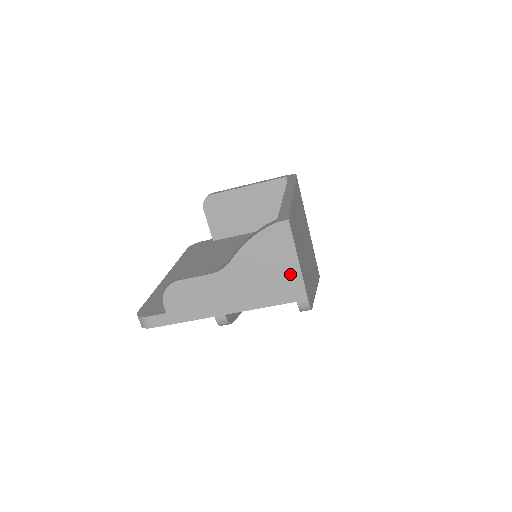
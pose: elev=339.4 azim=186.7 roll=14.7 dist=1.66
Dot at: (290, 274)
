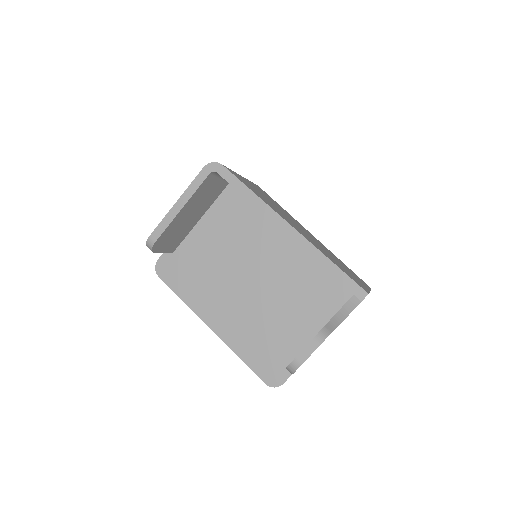
Dot at: occluded
